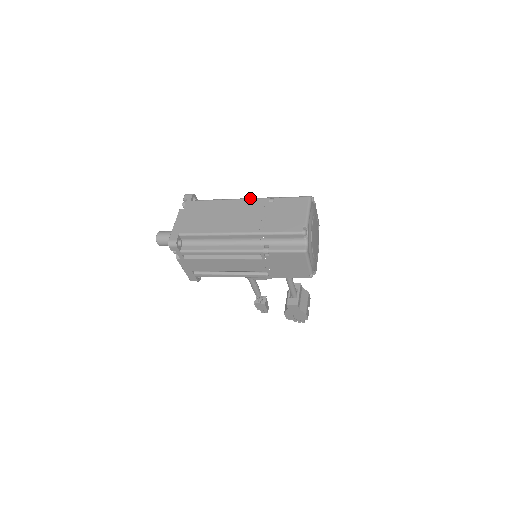
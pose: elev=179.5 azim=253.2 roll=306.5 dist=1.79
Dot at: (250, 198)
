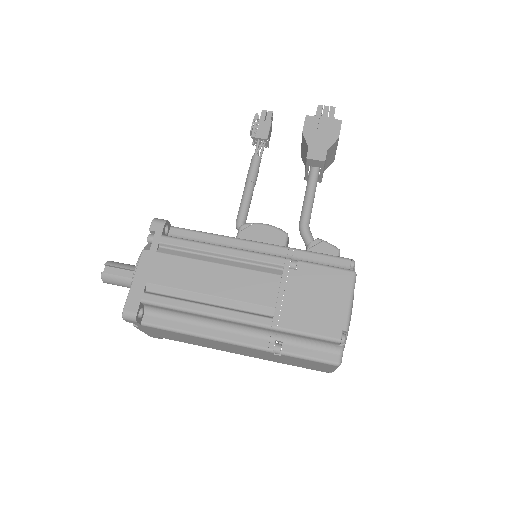
Dot at: (240, 346)
